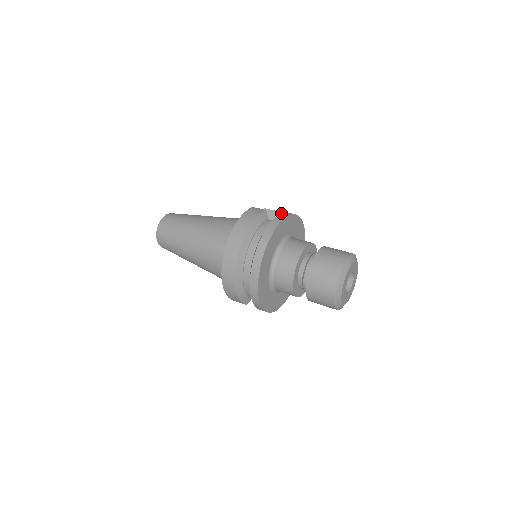
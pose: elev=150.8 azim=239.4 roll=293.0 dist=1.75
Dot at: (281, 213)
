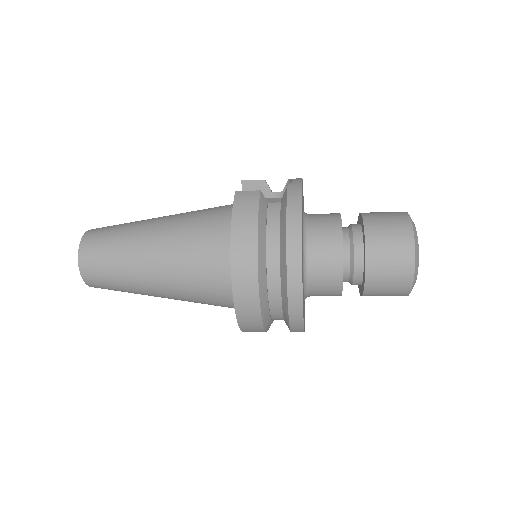
Dot at: (288, 189)
